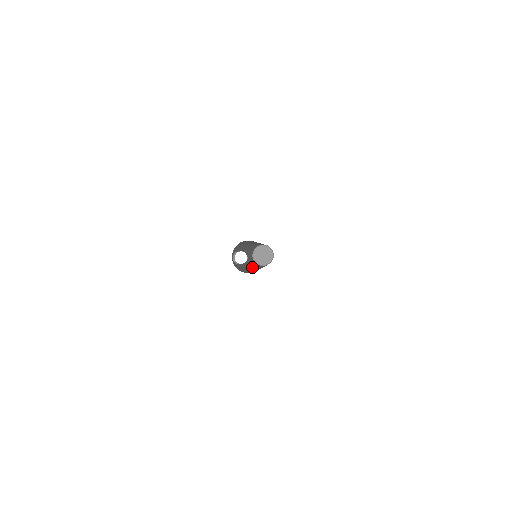
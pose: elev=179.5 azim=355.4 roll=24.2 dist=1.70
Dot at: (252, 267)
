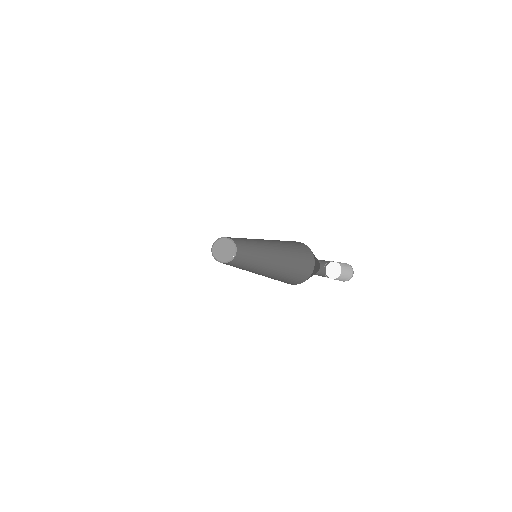
Dot at: (256, 268)
